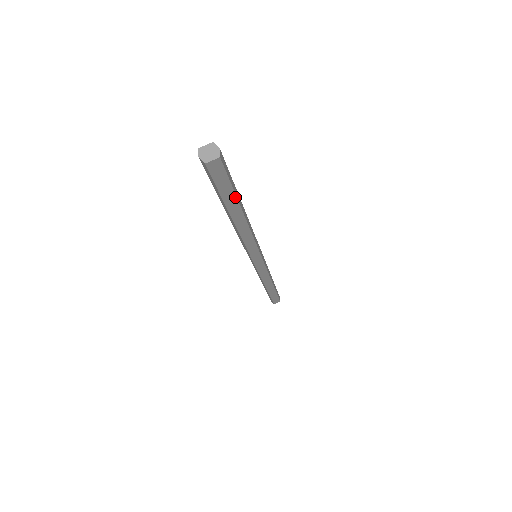
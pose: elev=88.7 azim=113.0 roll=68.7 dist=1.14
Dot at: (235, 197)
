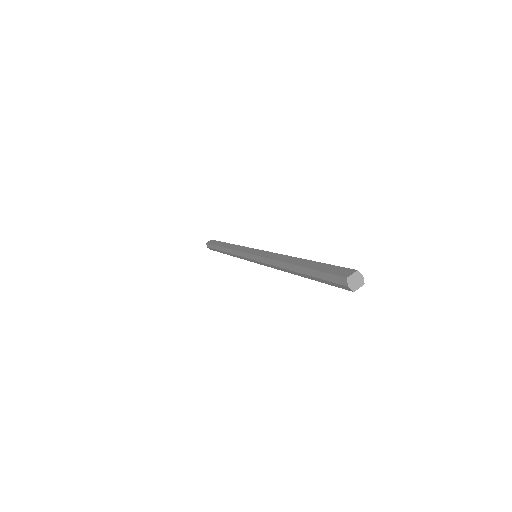
Dot at: occluded
